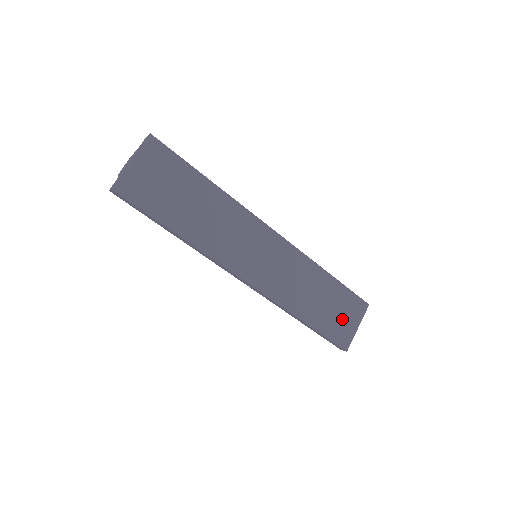
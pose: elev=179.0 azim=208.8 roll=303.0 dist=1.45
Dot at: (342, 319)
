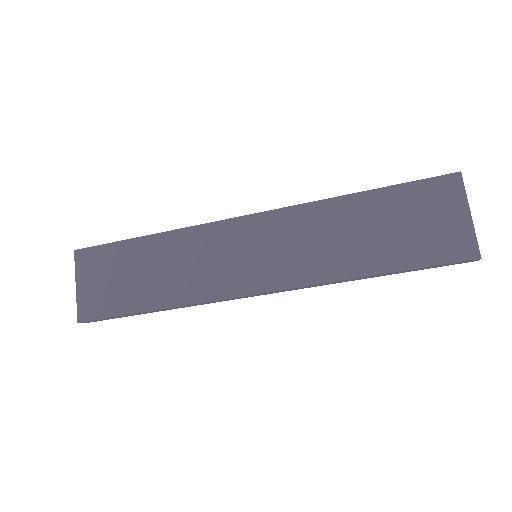
Dot at: (431, 226)
